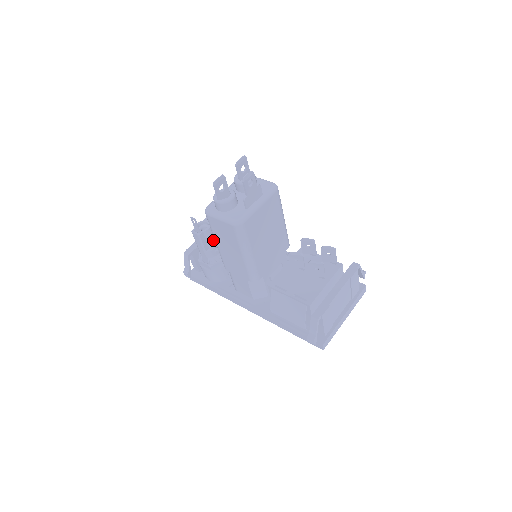
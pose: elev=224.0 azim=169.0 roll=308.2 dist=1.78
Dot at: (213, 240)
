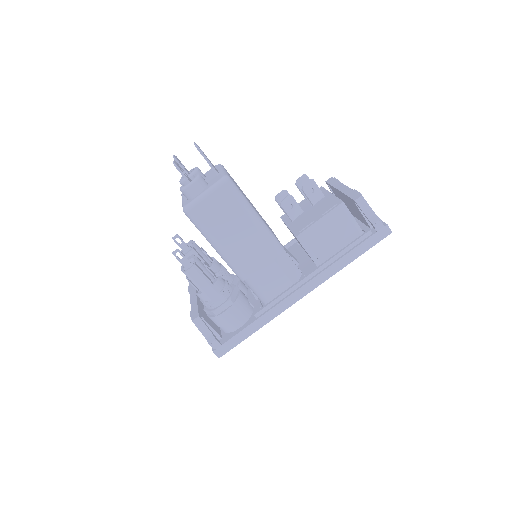
Dot at: (209, 271)
